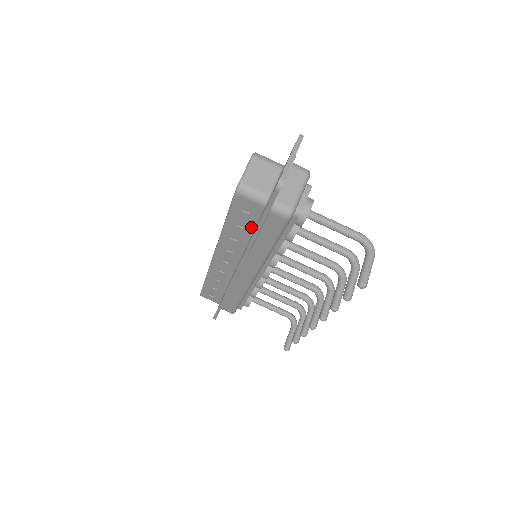
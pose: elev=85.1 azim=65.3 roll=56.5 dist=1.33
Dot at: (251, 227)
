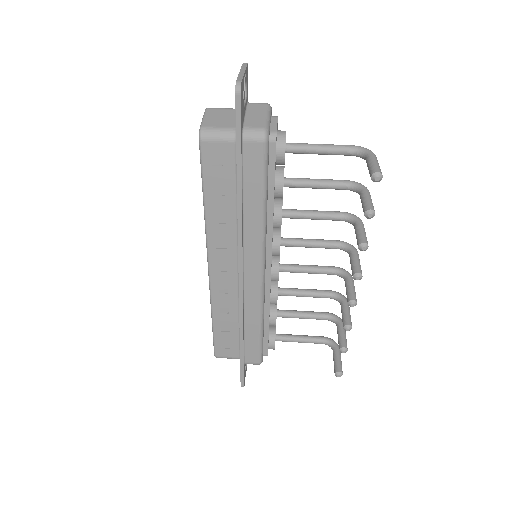
Dot at: (232, 187)
